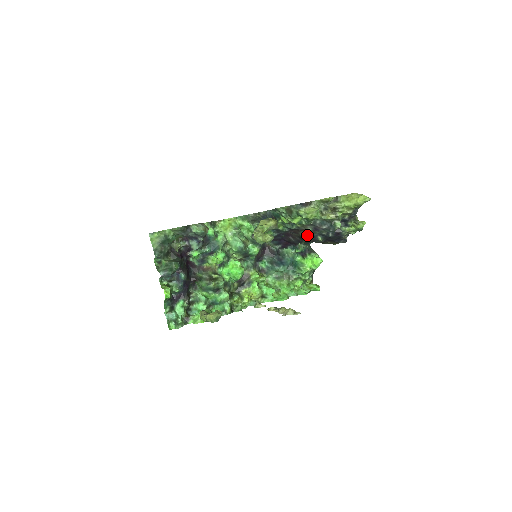
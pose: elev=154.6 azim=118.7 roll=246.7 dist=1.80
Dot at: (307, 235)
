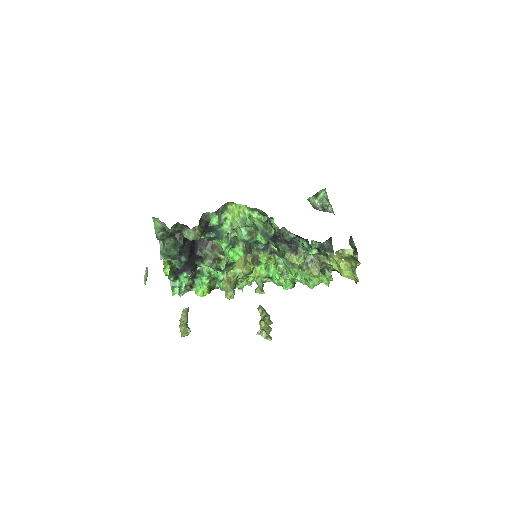
Dot at: occluded
